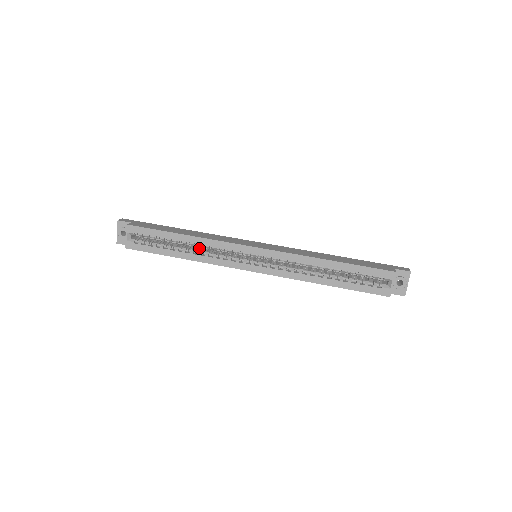
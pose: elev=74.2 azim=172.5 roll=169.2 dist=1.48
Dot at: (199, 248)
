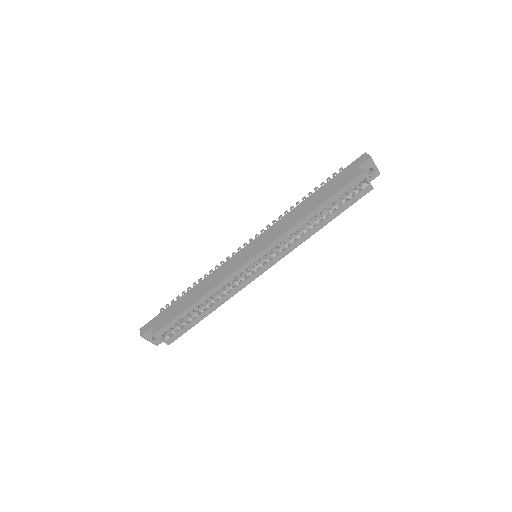
Dot at: occluded
